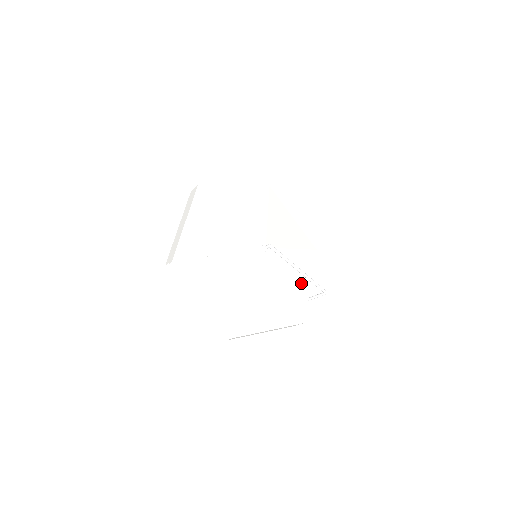
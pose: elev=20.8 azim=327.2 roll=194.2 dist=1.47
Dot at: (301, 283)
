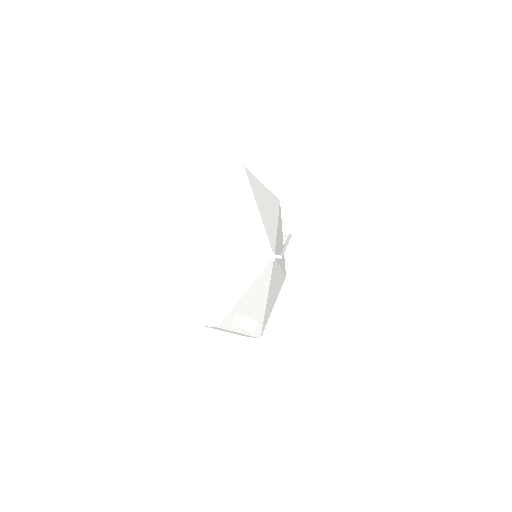
Dot at: (282, 248)
